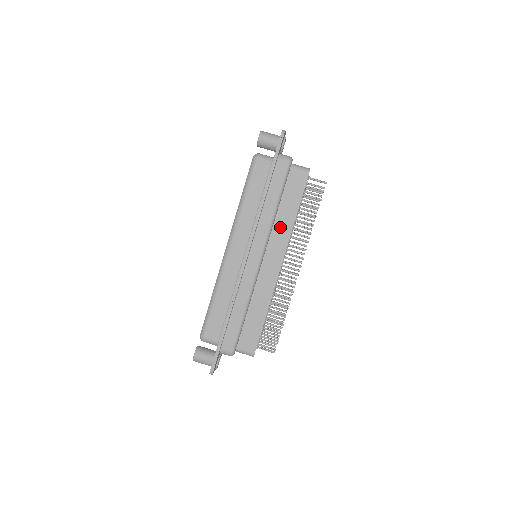
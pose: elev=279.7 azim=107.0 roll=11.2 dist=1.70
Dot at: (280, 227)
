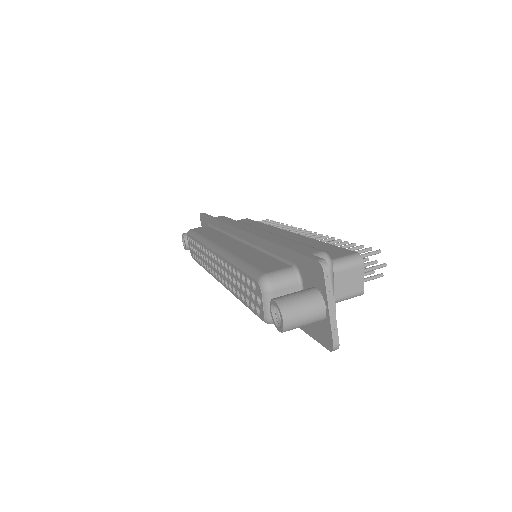
Dot at: occluded
